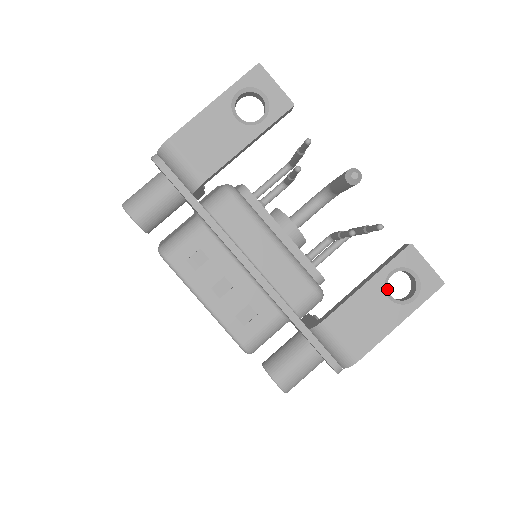
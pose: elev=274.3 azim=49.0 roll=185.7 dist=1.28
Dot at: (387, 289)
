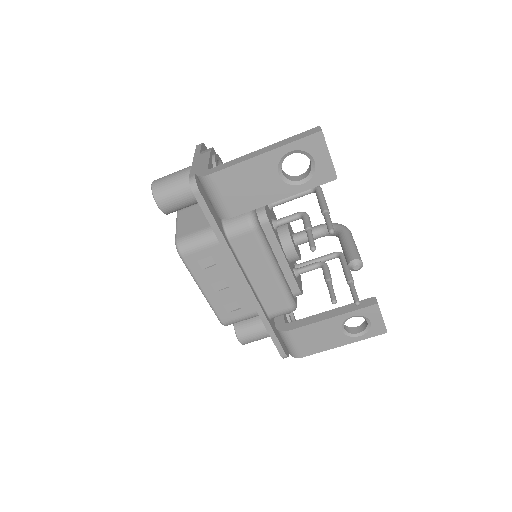
Dot at: occluded
